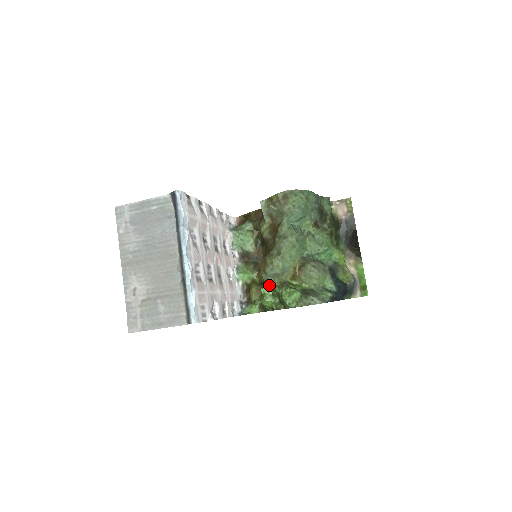
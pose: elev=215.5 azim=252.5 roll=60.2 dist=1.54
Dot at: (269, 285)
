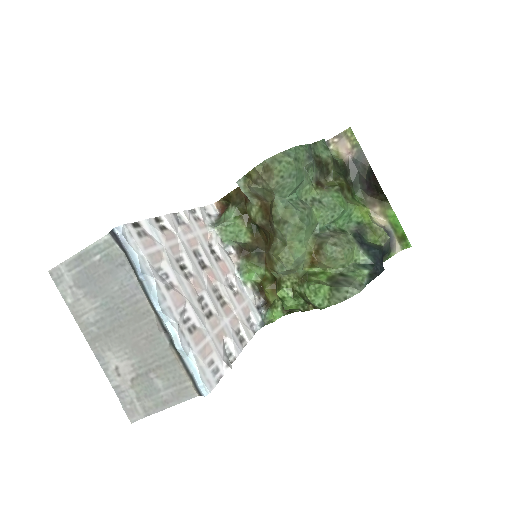
Dot at: (285, 285)
